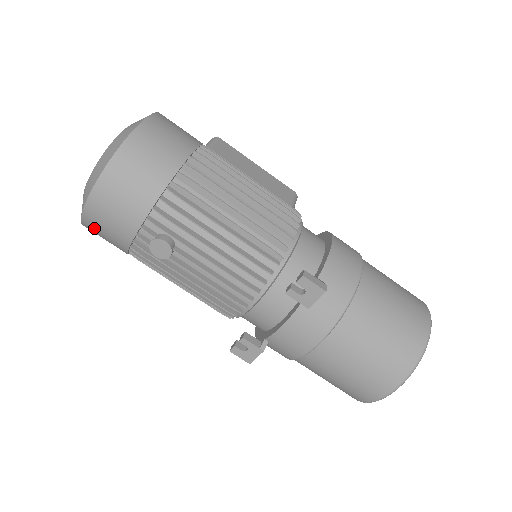
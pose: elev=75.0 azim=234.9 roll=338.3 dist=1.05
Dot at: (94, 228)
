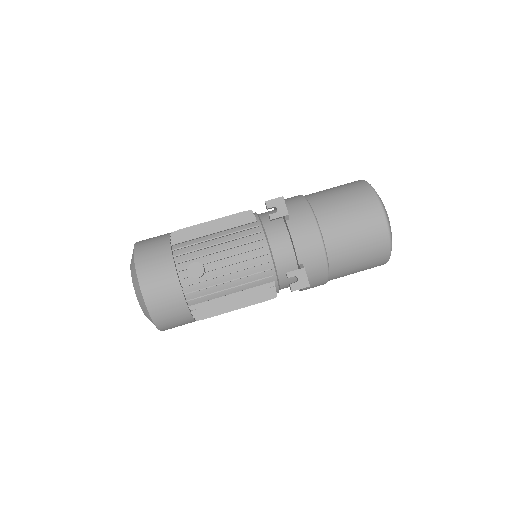
Dot at: (158, 307)
